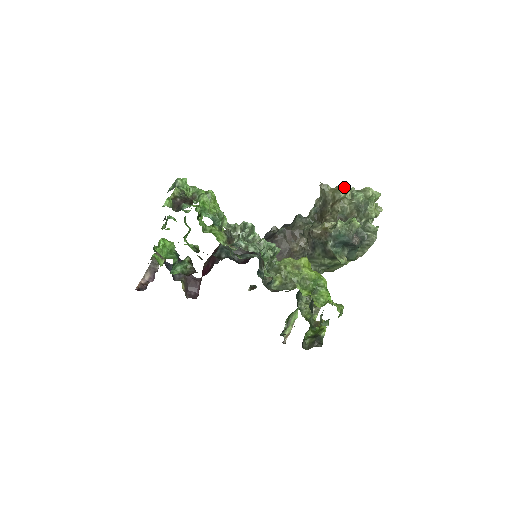
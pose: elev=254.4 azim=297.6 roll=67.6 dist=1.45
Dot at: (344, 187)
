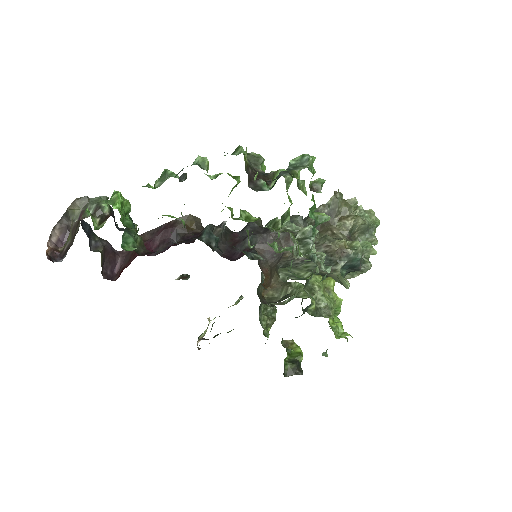
Dot at: (357, 203)
